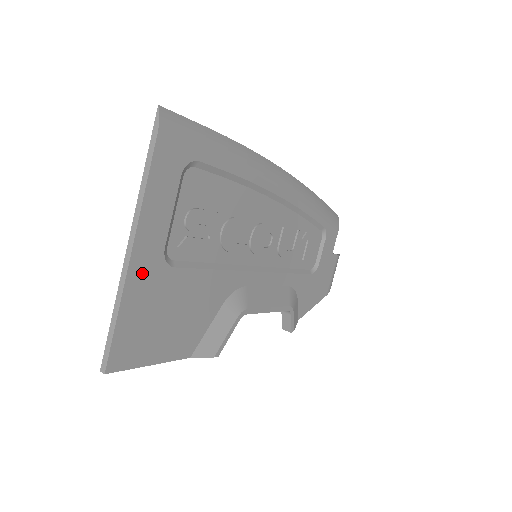
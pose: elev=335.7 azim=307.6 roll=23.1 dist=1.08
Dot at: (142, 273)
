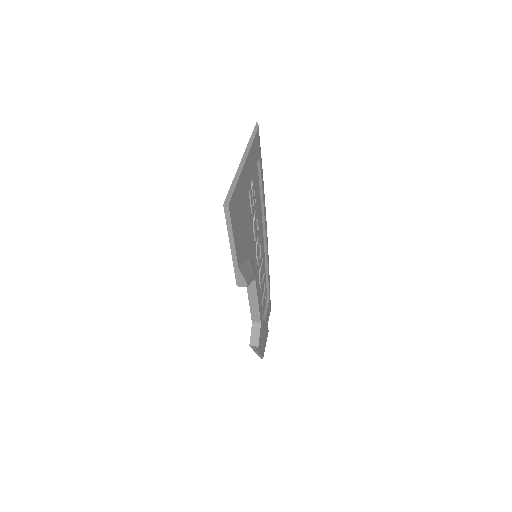
Dot at: (244, 177)
